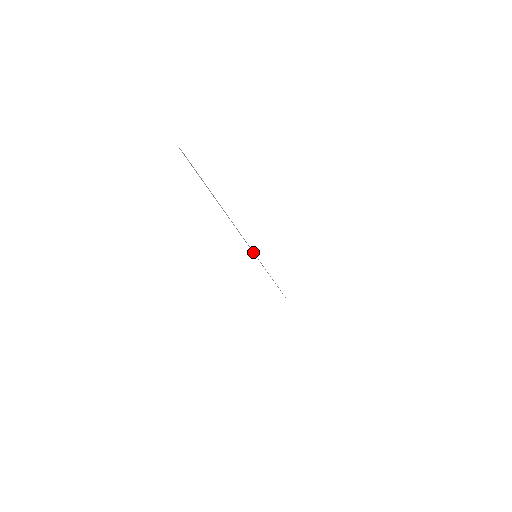
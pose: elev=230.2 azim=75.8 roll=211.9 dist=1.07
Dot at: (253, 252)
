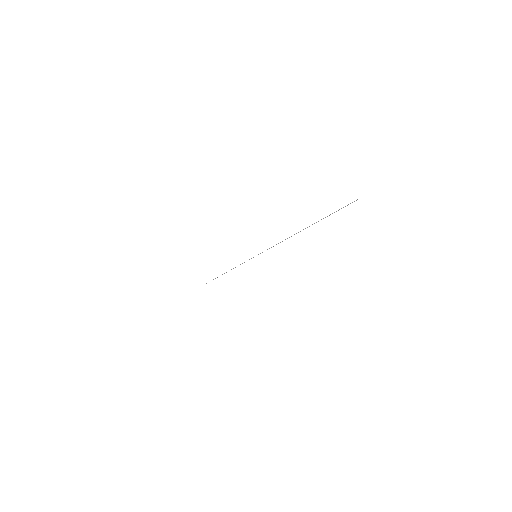
Dot at: (260, 253)
